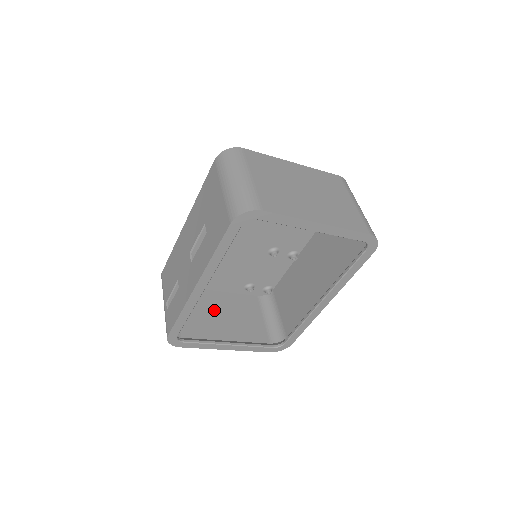
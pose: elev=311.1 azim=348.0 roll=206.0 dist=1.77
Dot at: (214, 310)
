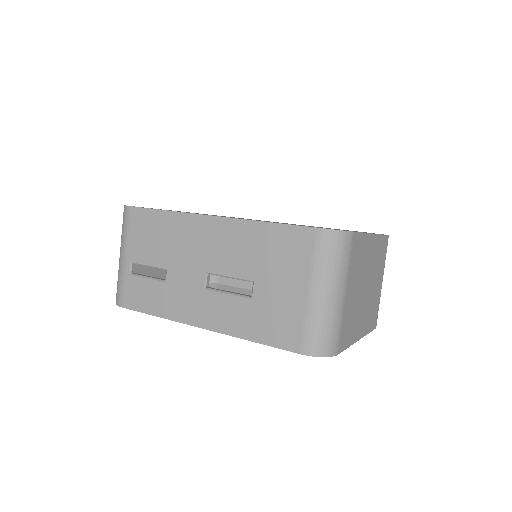
Dot at: occluded
